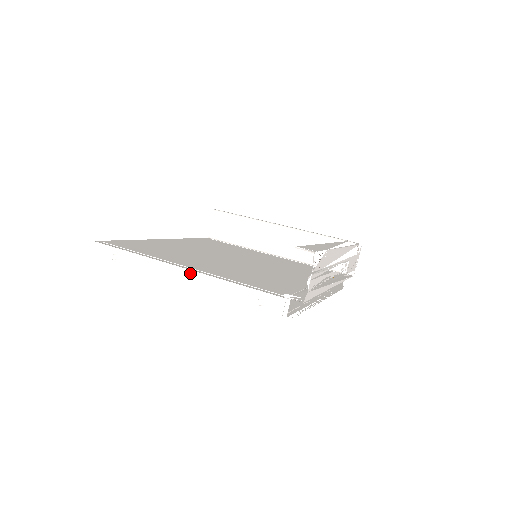
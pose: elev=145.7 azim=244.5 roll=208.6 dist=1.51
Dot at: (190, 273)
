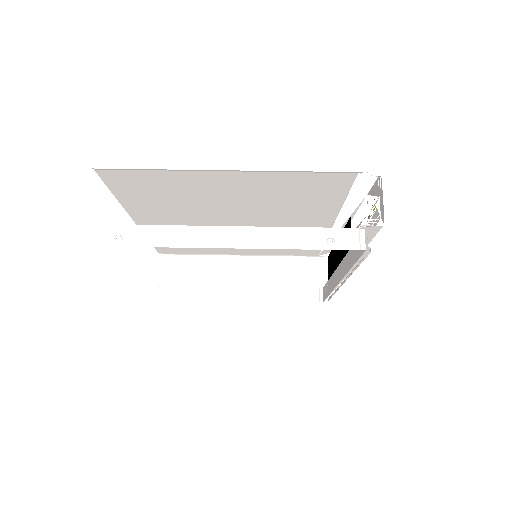
Dot at: (234, 232)
